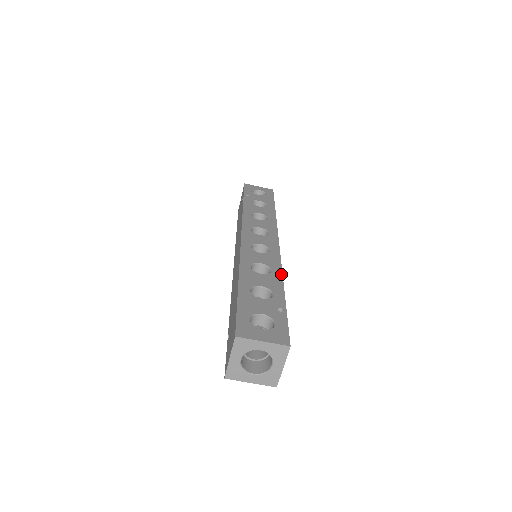
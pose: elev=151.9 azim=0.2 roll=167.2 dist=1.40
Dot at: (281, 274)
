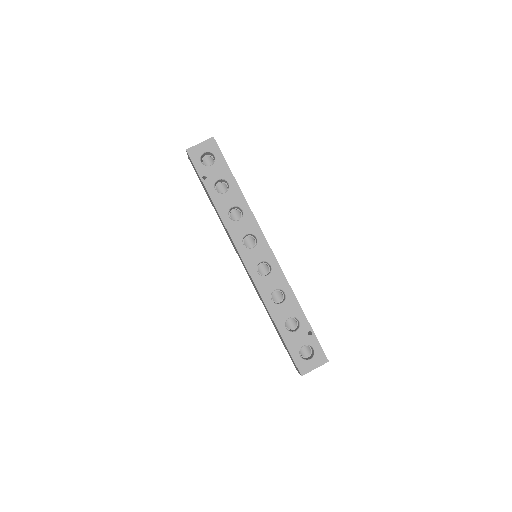
Dot at: (292, 292)
